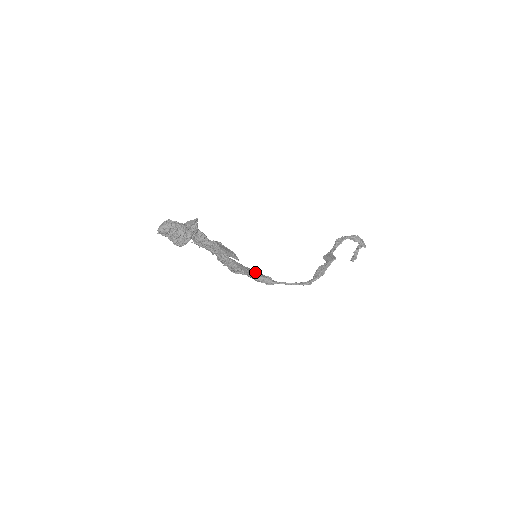
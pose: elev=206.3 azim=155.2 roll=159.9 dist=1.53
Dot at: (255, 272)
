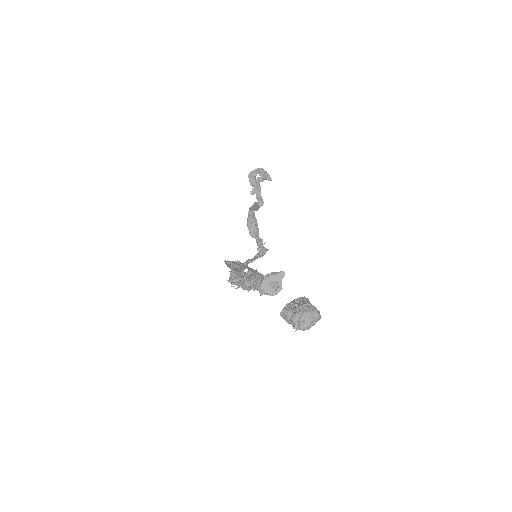
Dot at: (239, 268)
